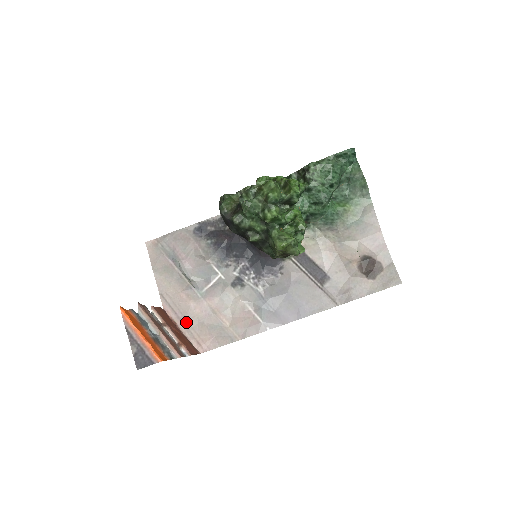
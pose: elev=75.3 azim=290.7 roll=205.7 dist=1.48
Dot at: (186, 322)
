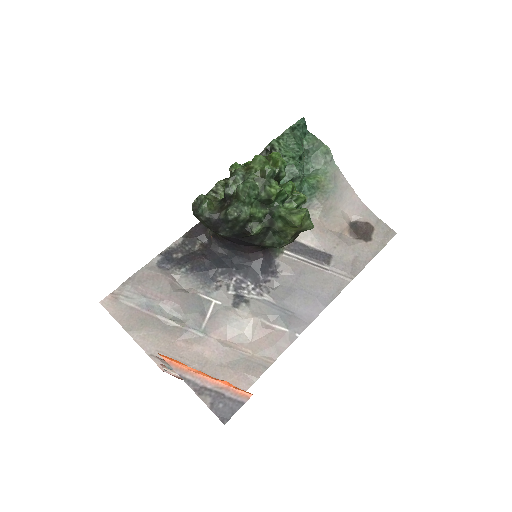
Dot at: occluded
